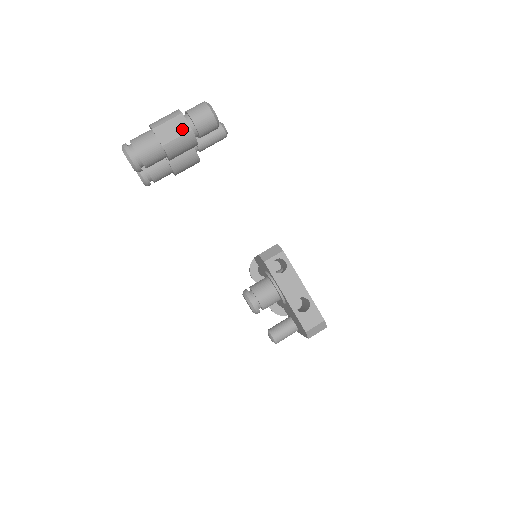
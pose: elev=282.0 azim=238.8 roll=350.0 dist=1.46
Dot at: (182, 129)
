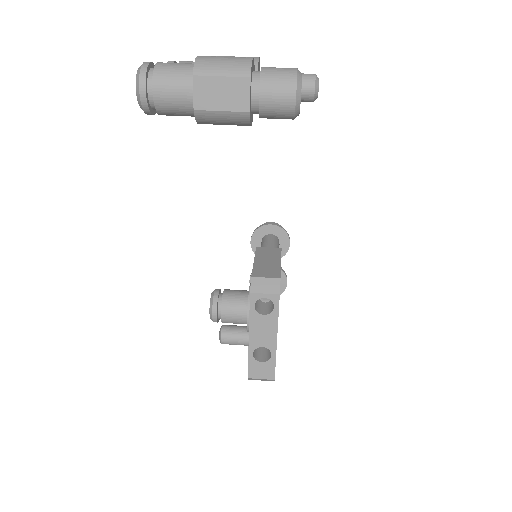
Dot at: (236, 102)
